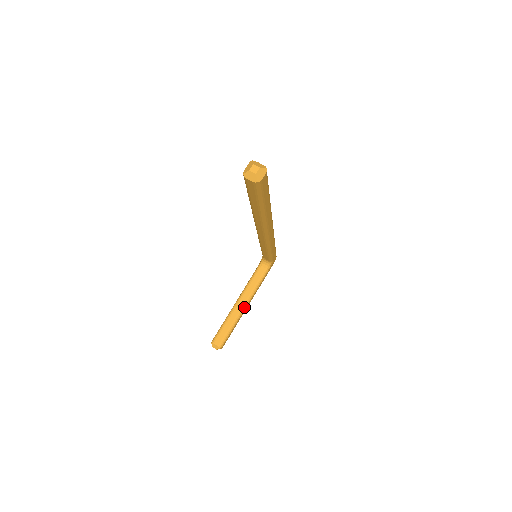
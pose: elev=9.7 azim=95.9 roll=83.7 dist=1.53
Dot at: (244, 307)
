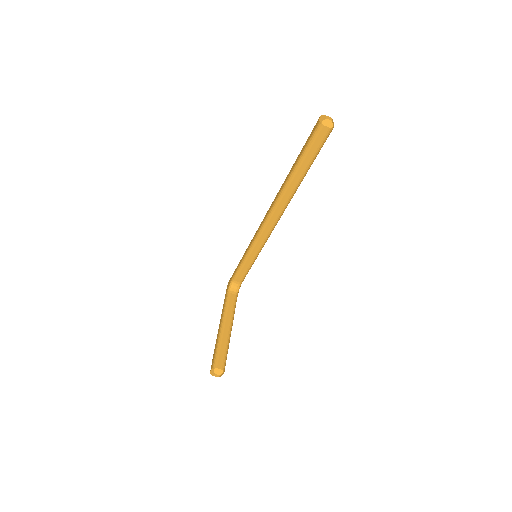
Dot at: (231, 329)
